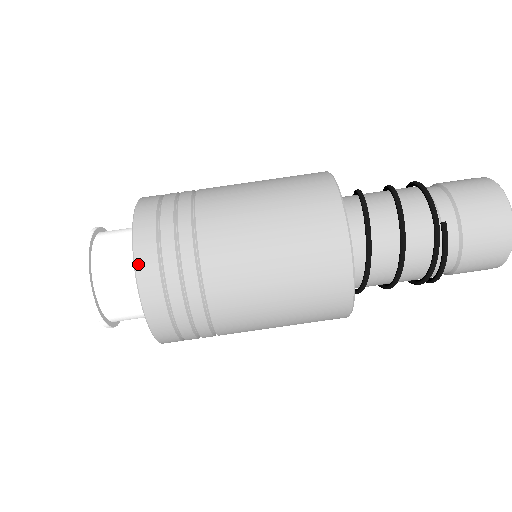
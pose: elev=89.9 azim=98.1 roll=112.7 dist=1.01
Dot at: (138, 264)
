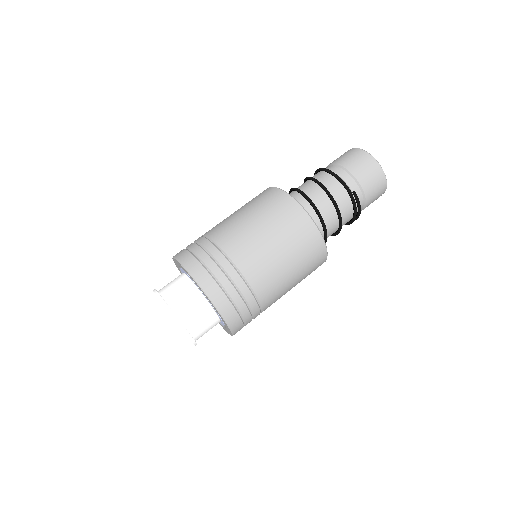
Dot at: (217, 305)
